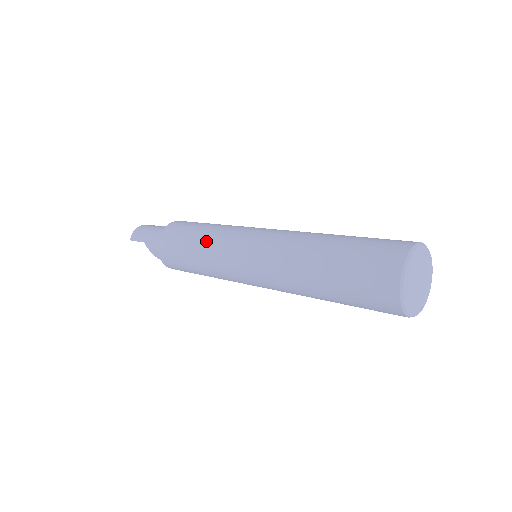
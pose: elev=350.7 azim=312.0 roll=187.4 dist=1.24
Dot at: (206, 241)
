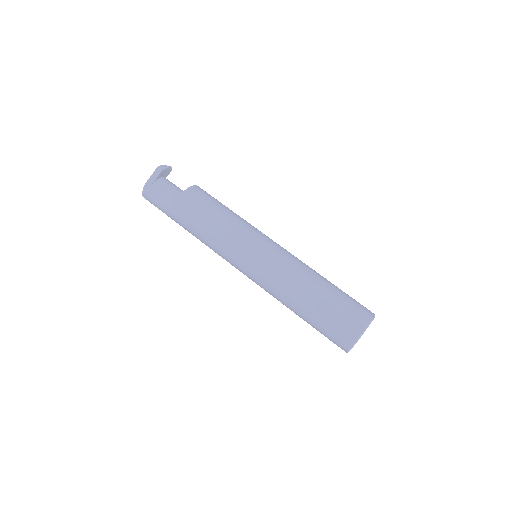
Dot at: (215, 251)
